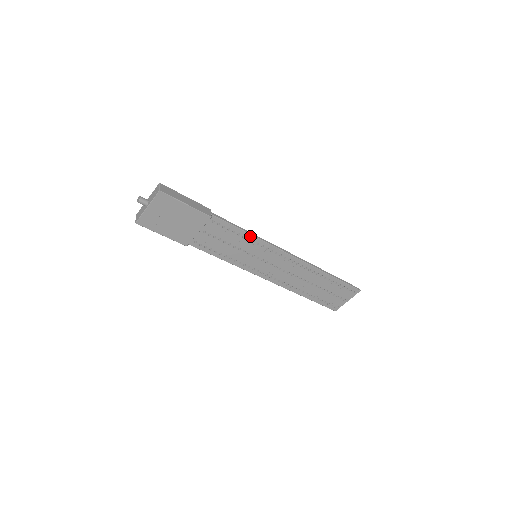
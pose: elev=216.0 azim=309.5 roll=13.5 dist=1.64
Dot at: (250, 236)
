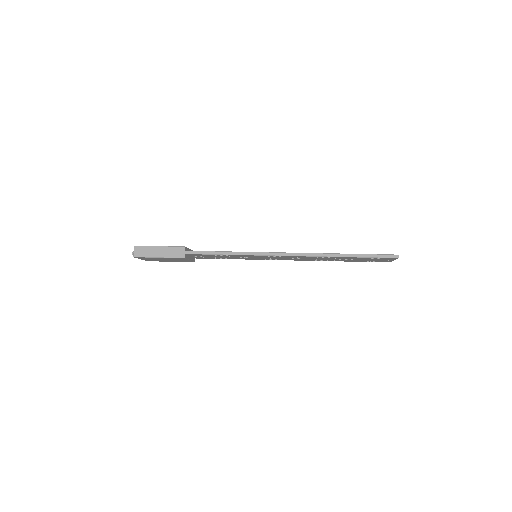
Dot at: (231, 255)
